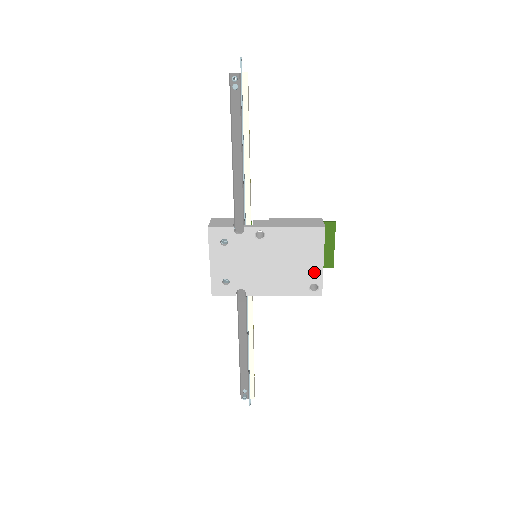
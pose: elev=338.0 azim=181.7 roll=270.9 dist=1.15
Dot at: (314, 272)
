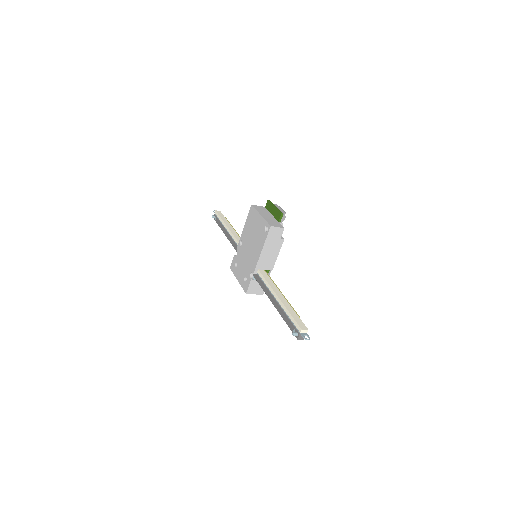
Dot at: (262, 224)
